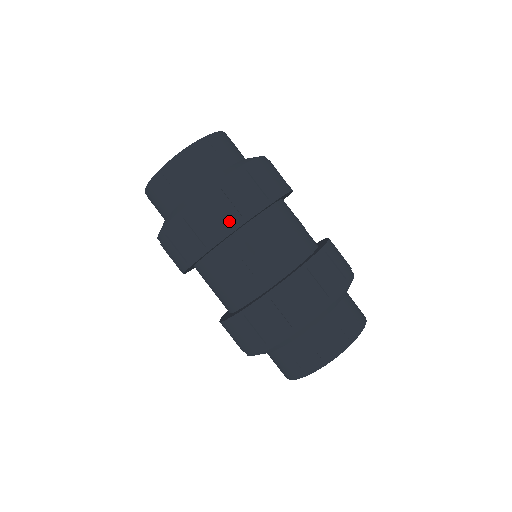
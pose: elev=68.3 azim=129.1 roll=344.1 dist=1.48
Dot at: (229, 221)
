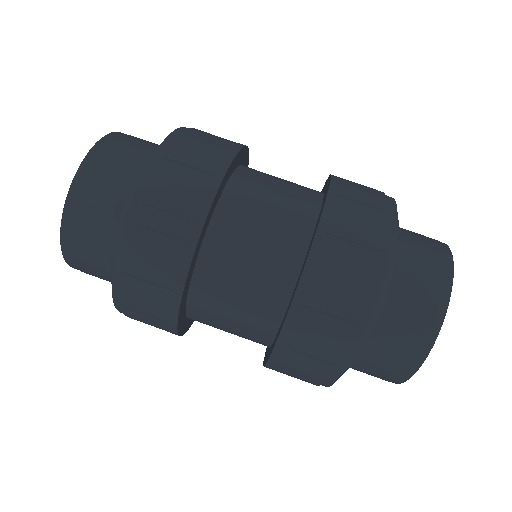
Dot at: (167, 287)
